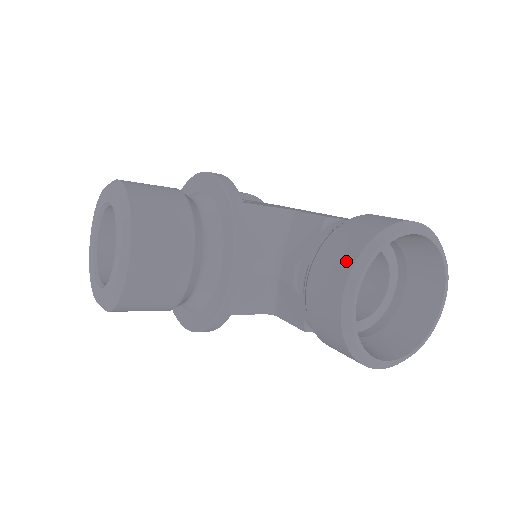
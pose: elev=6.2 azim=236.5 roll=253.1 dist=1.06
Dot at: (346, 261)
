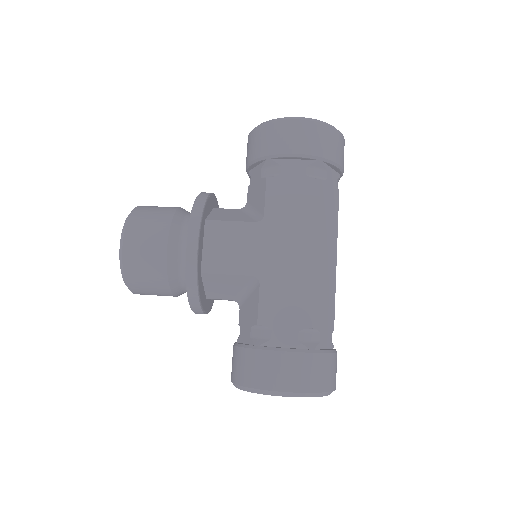
Dot at: (233, 376)
